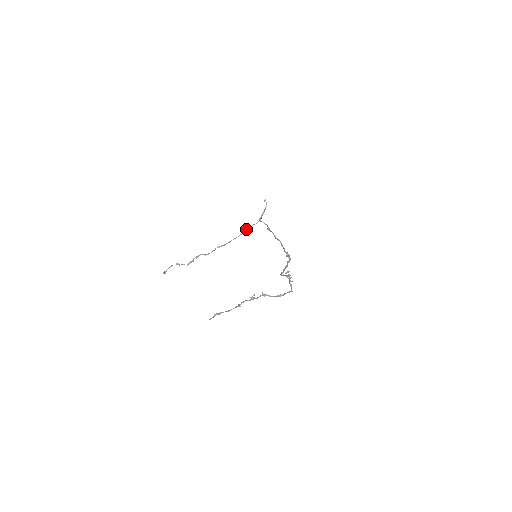
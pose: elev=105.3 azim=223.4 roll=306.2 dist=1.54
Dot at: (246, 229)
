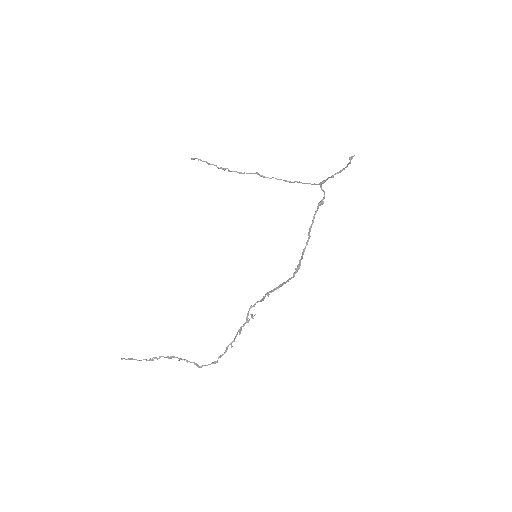
Dot at: (297, 181)
